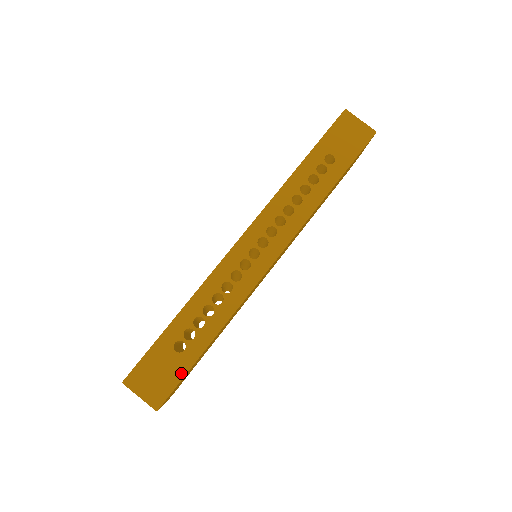
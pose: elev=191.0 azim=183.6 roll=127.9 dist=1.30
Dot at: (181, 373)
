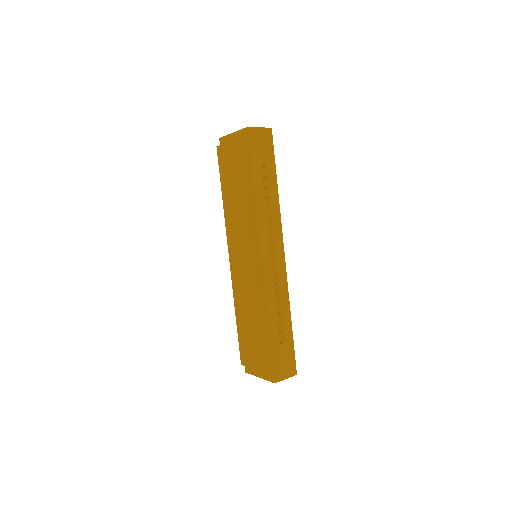
Dot at: (292, 349)
